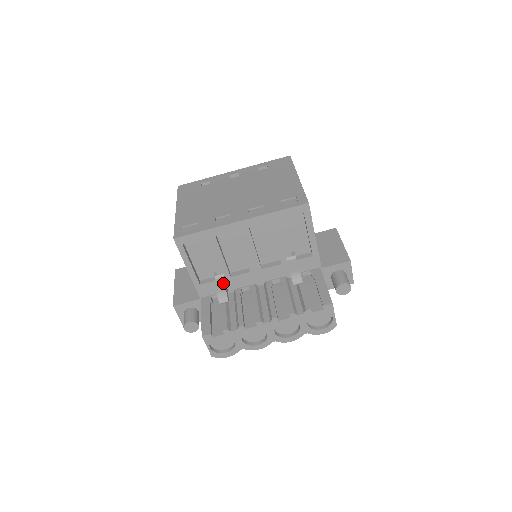
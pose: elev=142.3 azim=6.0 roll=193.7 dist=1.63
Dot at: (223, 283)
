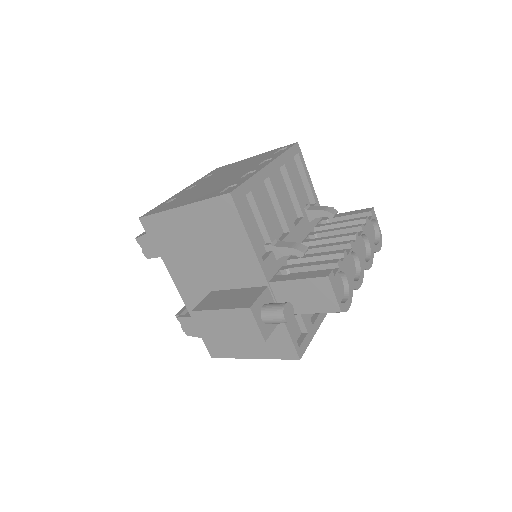
Dot at: (285, 242)
